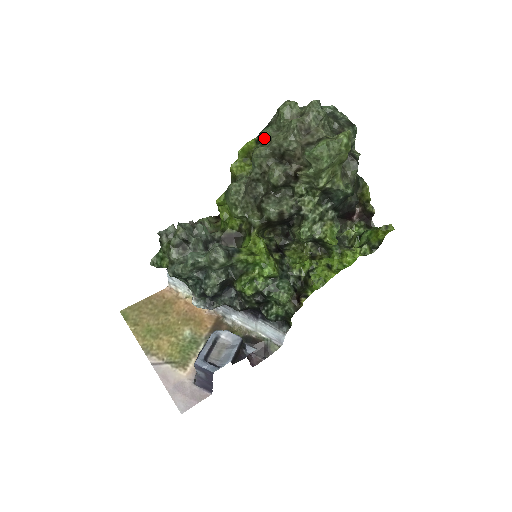
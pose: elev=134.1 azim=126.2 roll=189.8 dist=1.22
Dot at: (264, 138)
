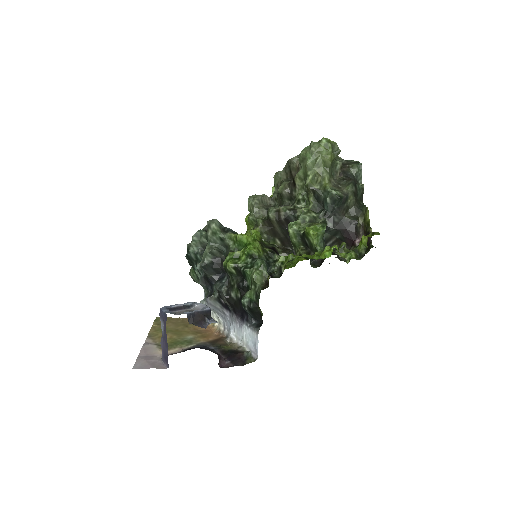
Dot at: occluded
